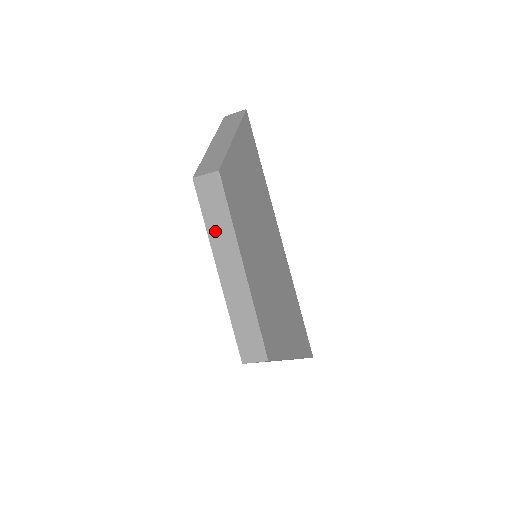
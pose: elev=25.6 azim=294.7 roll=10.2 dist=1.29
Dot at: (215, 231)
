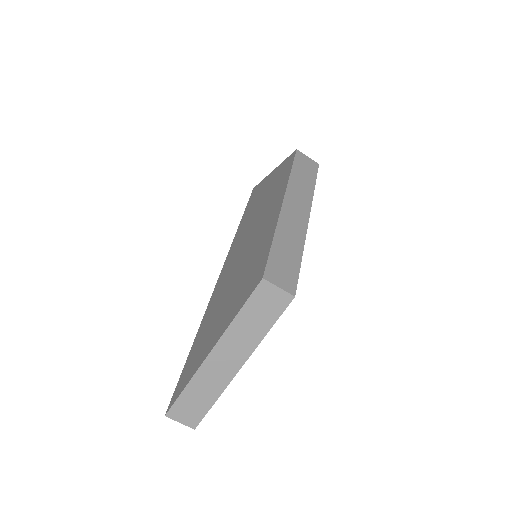
Dot at: (297, 182)
